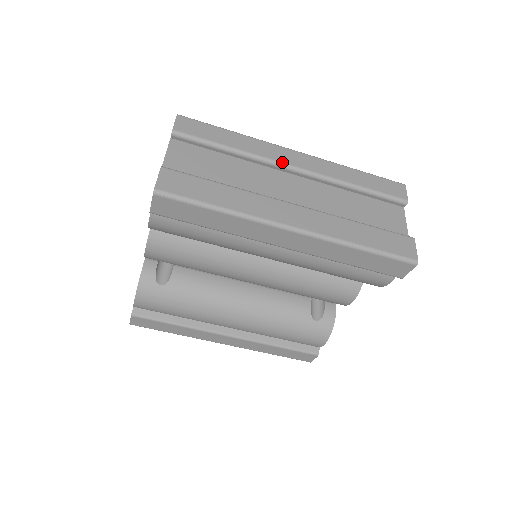
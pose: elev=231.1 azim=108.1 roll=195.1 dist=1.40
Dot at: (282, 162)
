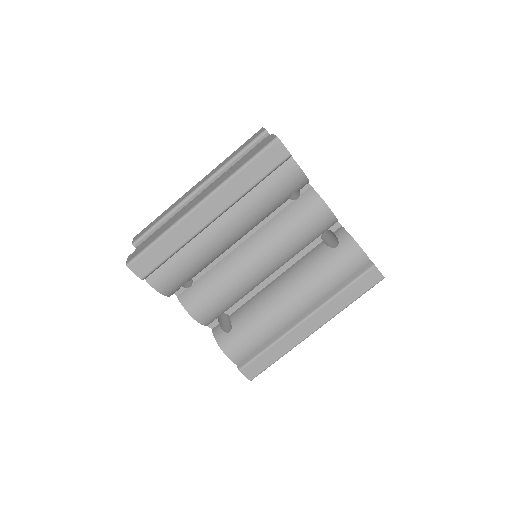
Dot at: (189, 195)
